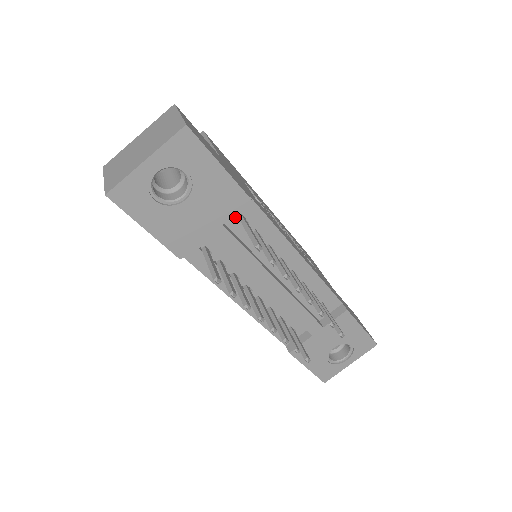
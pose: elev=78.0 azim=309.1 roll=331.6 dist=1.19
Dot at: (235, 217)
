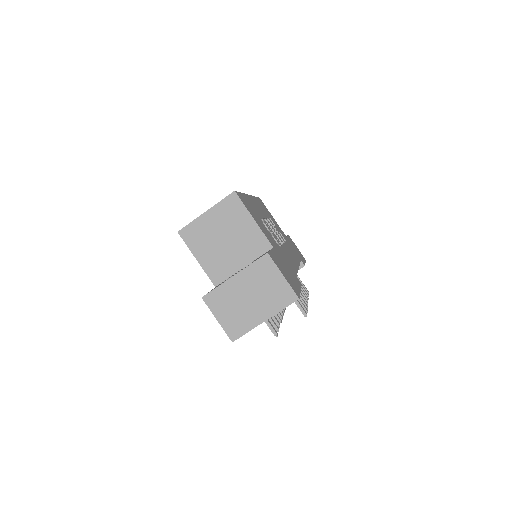
Dot at: occluded
